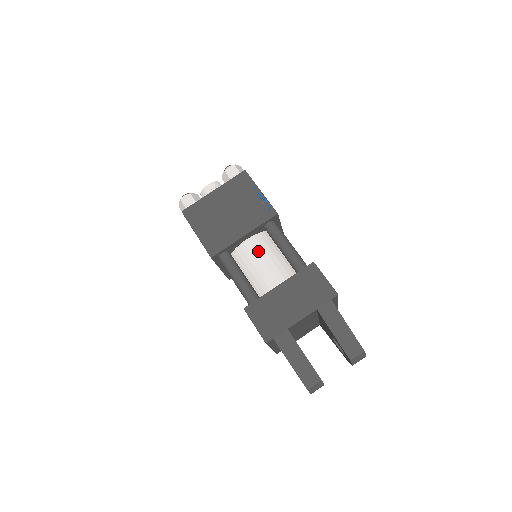
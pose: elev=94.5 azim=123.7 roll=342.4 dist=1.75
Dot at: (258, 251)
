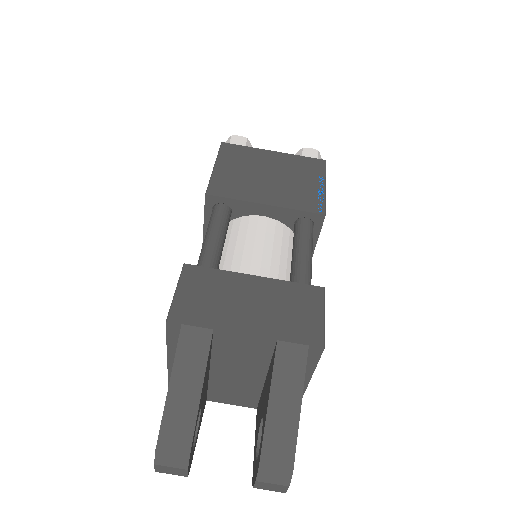
Dot at: (265, 235)
